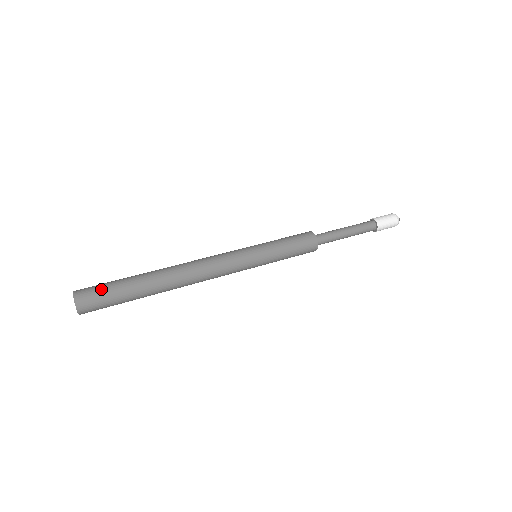
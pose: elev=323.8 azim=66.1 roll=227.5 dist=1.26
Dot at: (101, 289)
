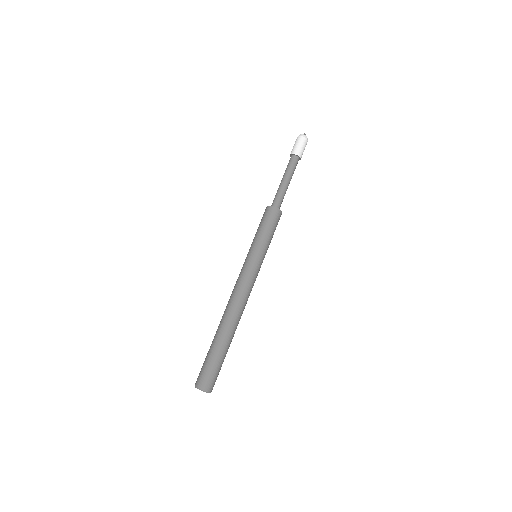
Dot at: (211, 372)
